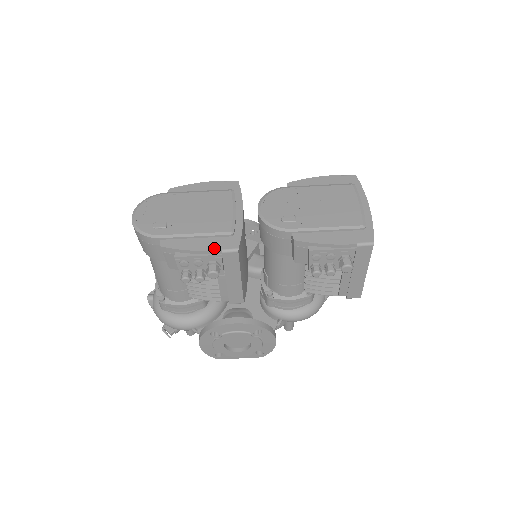
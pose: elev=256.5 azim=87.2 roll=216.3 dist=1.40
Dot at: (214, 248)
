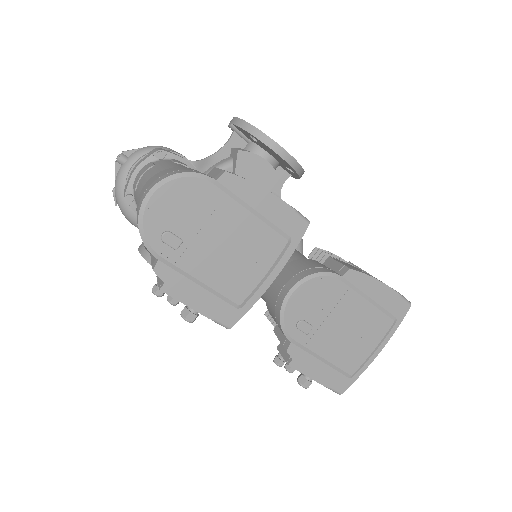
Dot at: (208, 312)
